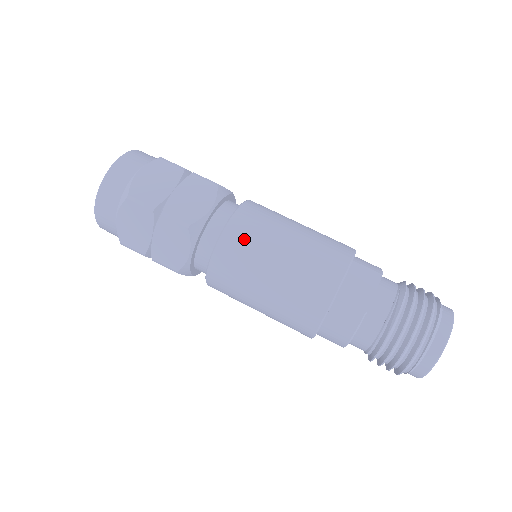
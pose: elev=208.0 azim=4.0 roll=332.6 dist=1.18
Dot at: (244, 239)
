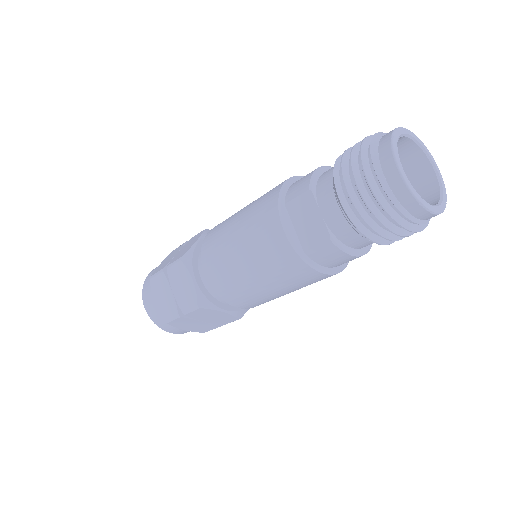
Dot at: (223, 280)
